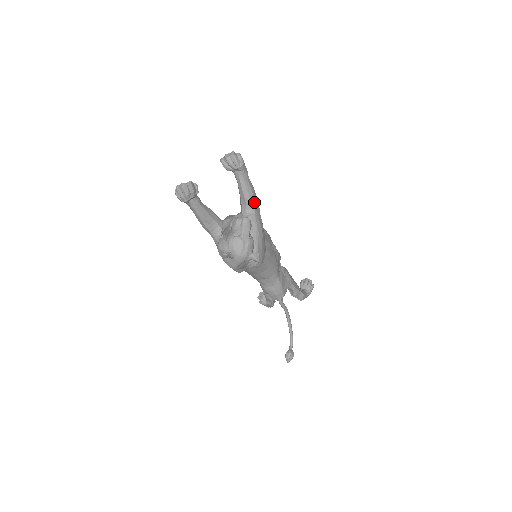
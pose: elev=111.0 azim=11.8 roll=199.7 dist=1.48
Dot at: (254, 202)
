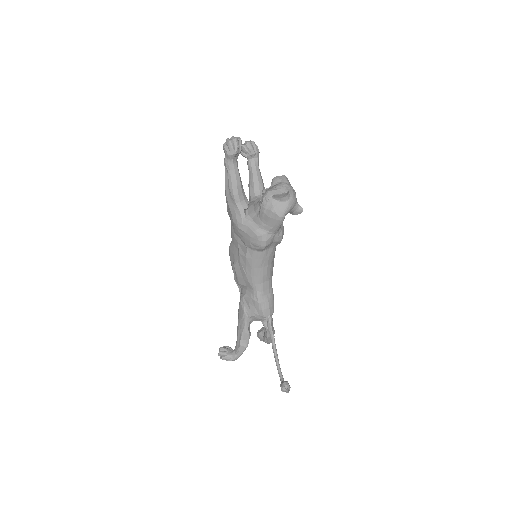
Dot at: occluded
